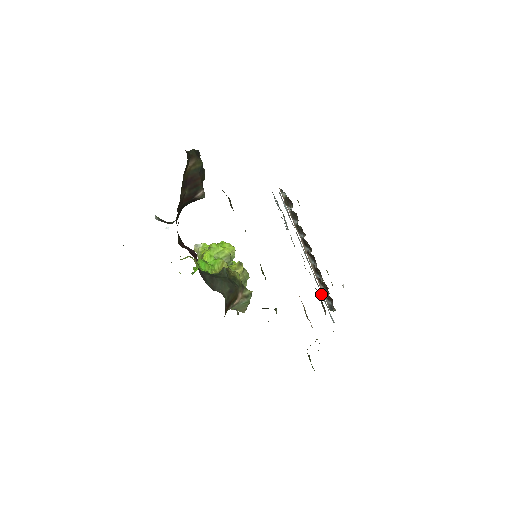
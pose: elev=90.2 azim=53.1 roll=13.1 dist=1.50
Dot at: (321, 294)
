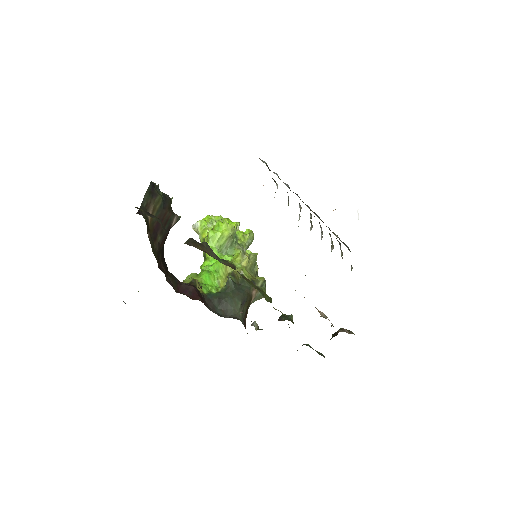
Dot at: occluded
